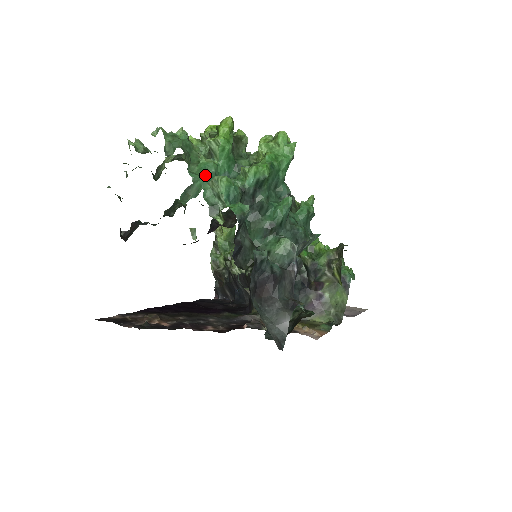
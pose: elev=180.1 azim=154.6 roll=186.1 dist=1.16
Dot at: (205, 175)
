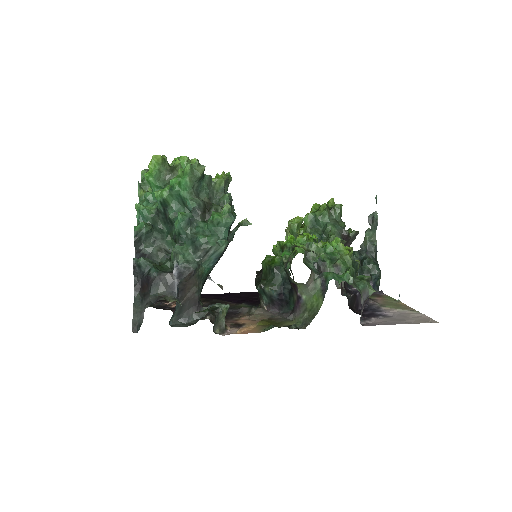
Dot at: (144, 202)
